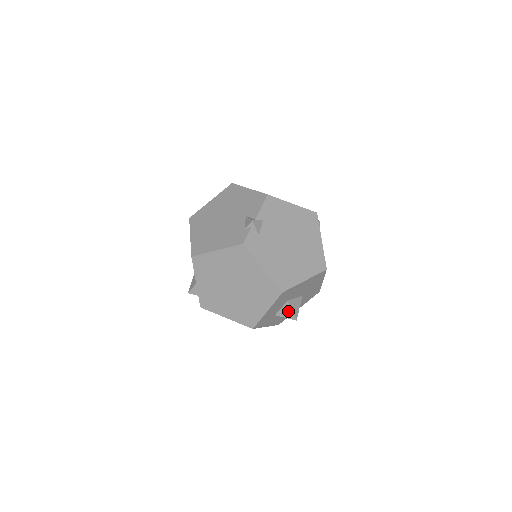
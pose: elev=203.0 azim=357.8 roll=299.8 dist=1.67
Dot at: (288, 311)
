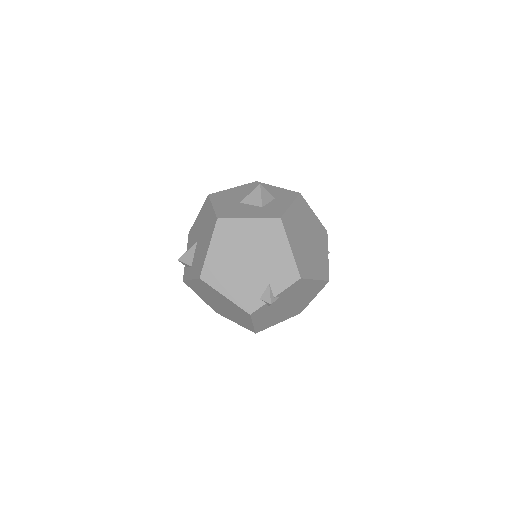
Dot at: occluded
